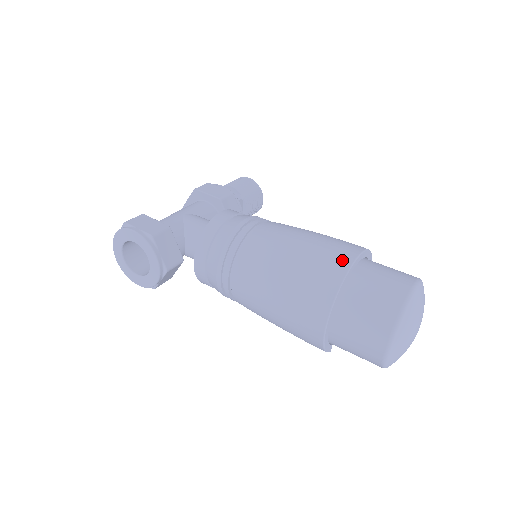
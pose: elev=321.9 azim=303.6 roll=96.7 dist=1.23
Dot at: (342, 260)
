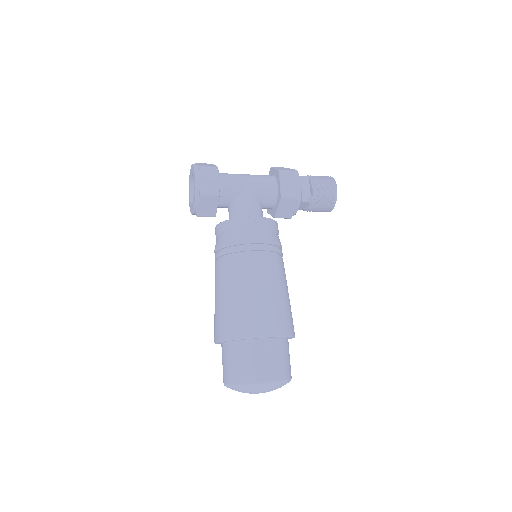
Dot at: (253, 330)
